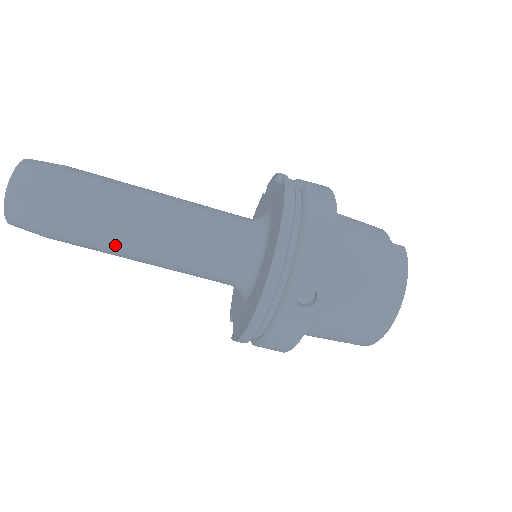
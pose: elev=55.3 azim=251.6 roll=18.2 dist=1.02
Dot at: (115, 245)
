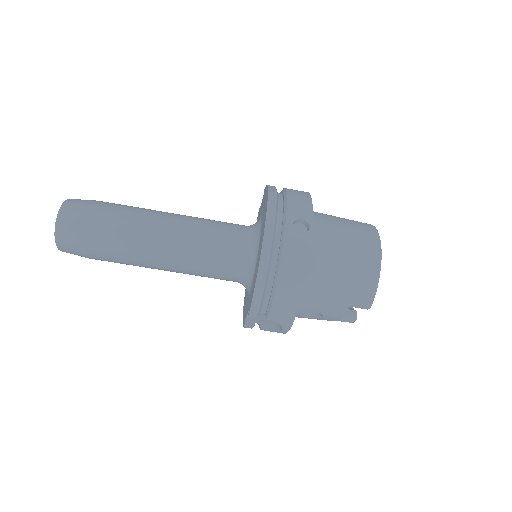
Dot at: (142, 238)
